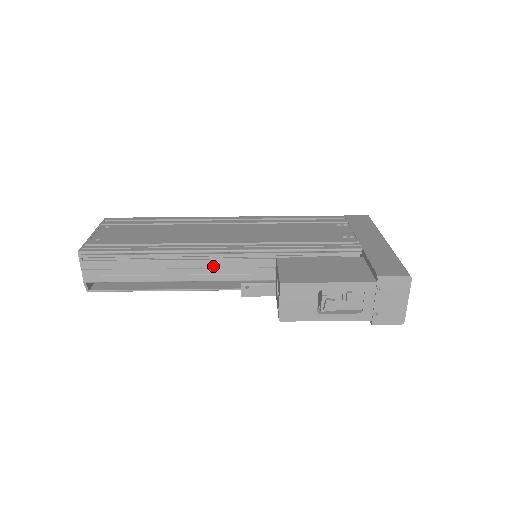
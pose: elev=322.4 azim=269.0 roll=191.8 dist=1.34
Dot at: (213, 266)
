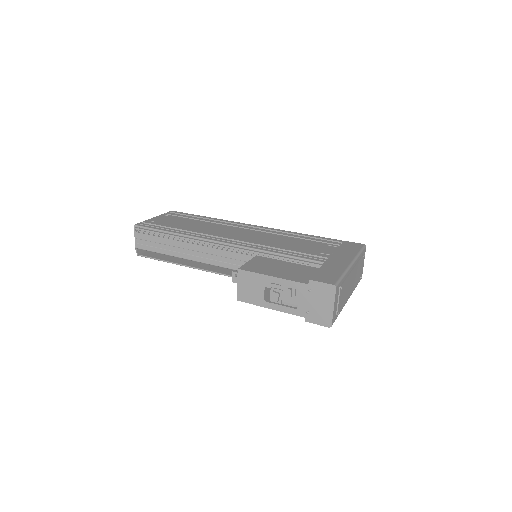
Dot at: (215, 253)
